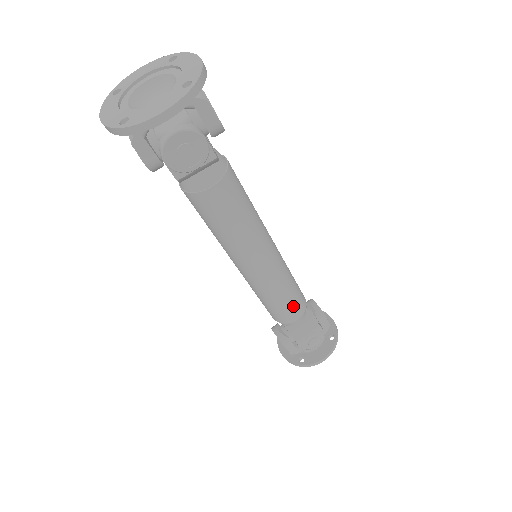
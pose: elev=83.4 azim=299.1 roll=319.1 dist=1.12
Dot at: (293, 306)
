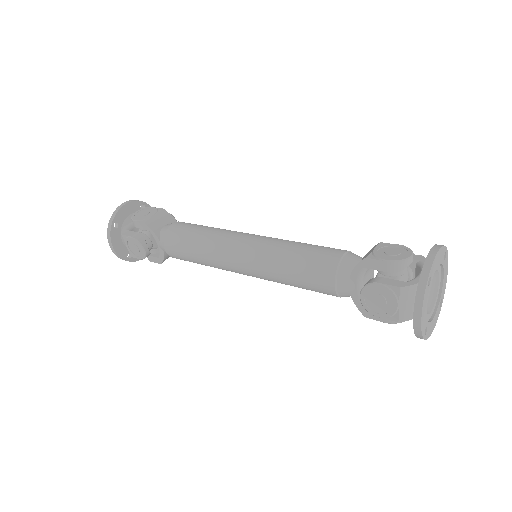
Dot at: (321, 248)
